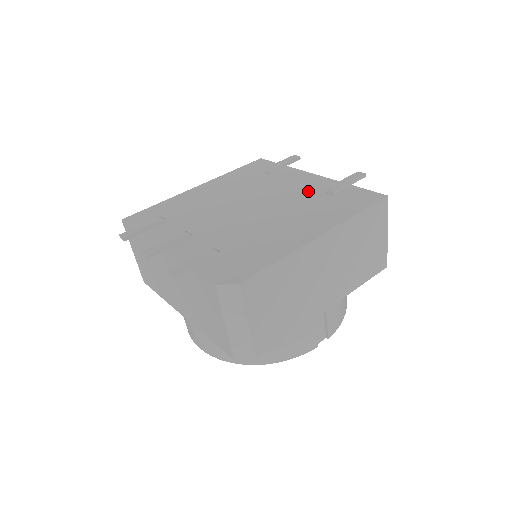
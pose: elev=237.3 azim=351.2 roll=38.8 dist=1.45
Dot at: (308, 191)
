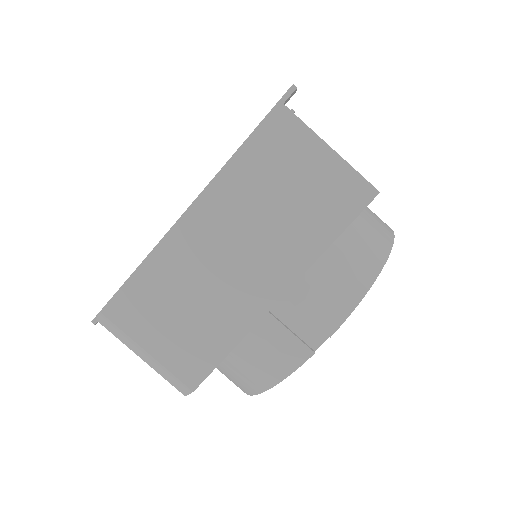
Dot at: occluded
